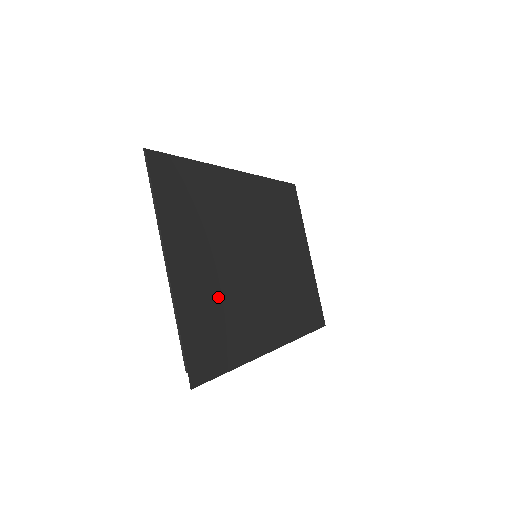
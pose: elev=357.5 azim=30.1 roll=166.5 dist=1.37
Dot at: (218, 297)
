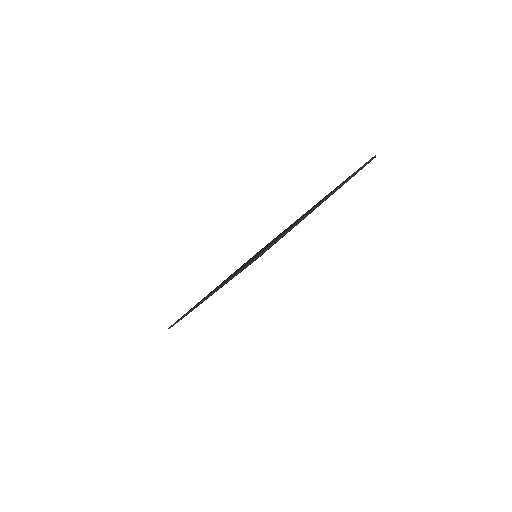
Dot at: occluded
